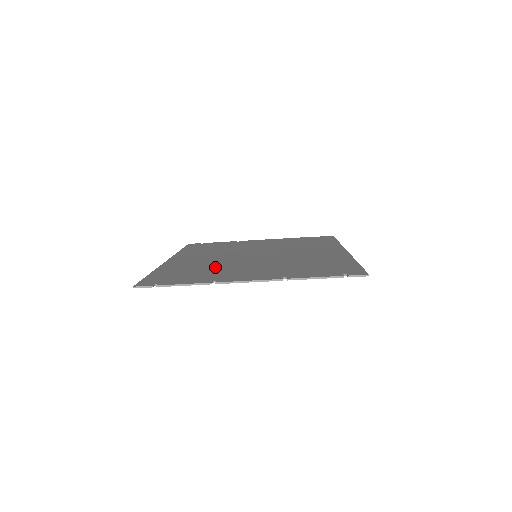
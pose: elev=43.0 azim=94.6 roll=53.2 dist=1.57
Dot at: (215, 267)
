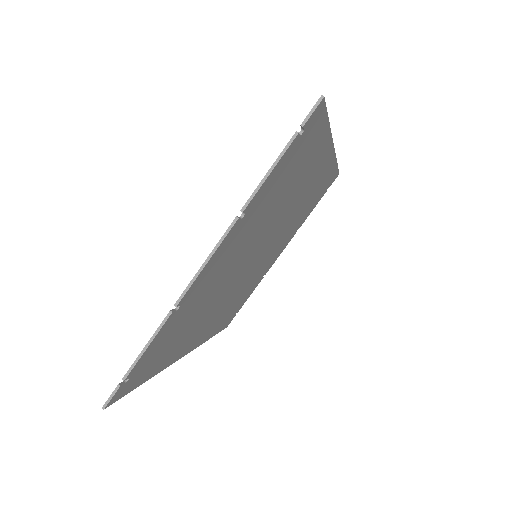
Dot at: occluded
